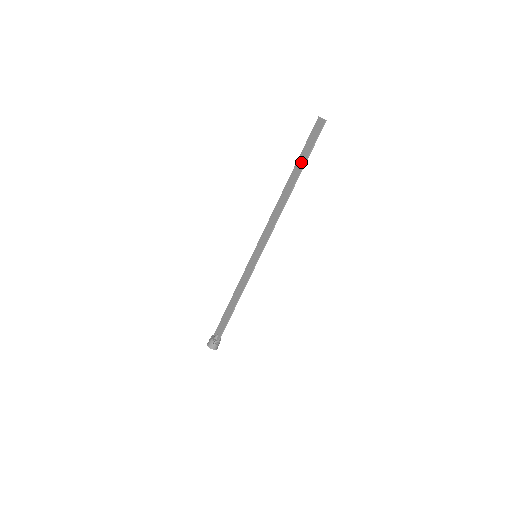
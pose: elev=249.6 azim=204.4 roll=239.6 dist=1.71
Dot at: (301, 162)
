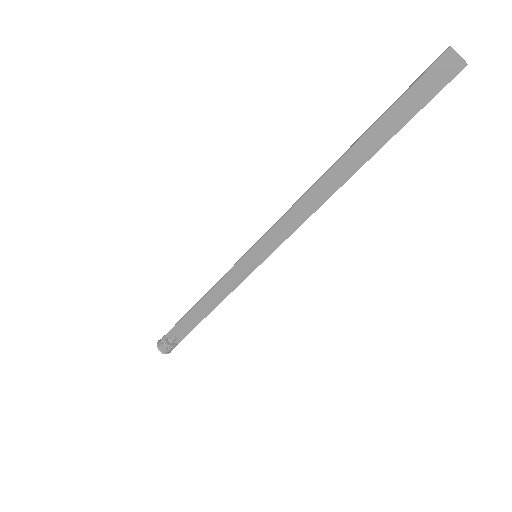
Dot at: (385, 132)
